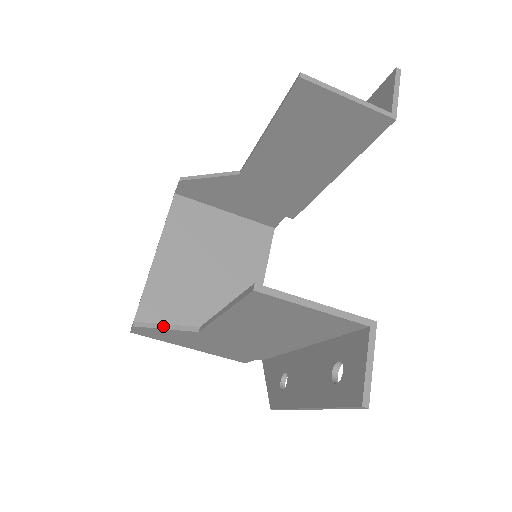
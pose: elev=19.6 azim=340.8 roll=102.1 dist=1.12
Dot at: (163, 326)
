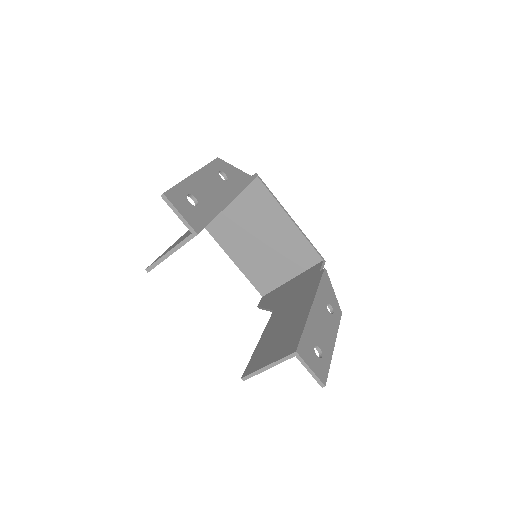
Dot at: (265, 309)
